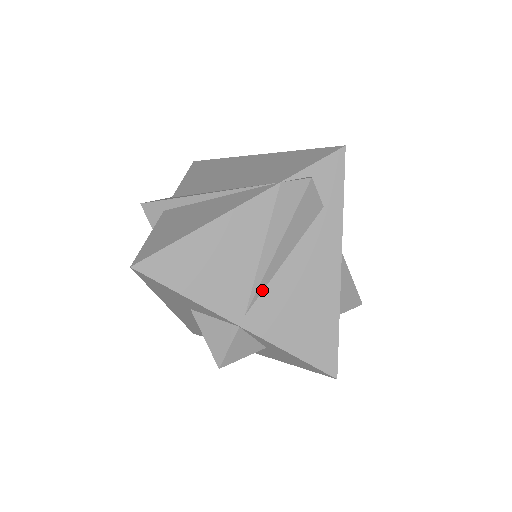
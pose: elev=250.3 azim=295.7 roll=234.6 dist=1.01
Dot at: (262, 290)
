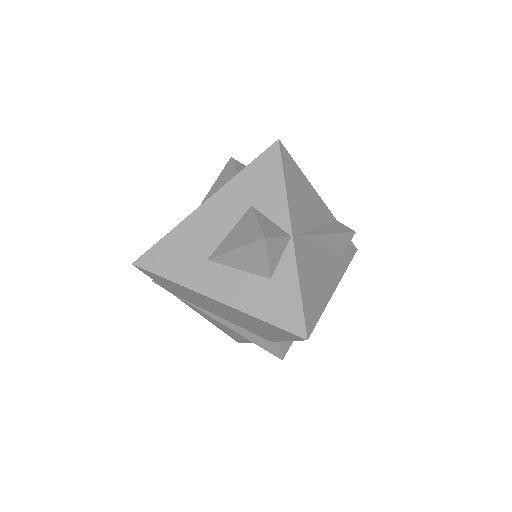
Dot at: (309, 240)
